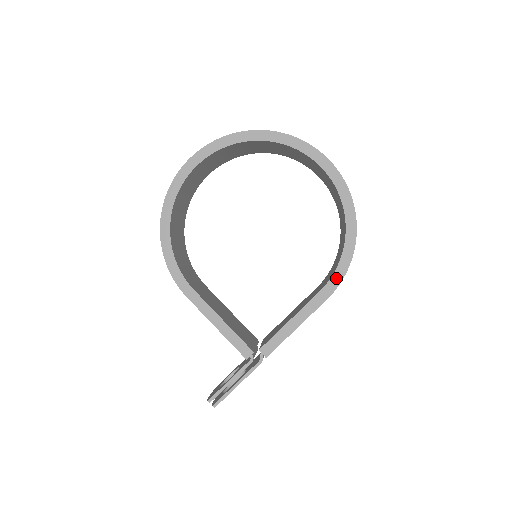
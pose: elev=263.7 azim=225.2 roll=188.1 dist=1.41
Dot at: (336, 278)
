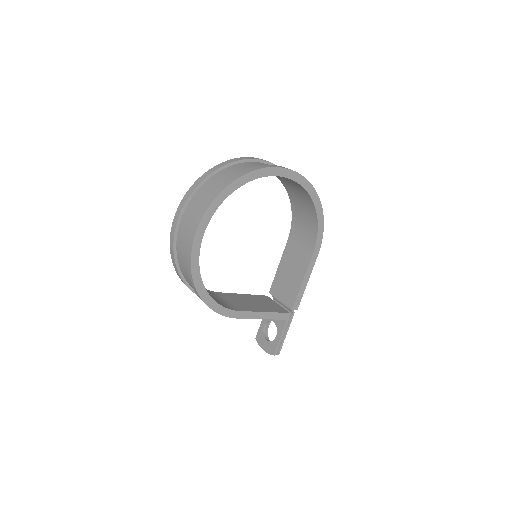
Dot at: (319, 240)
